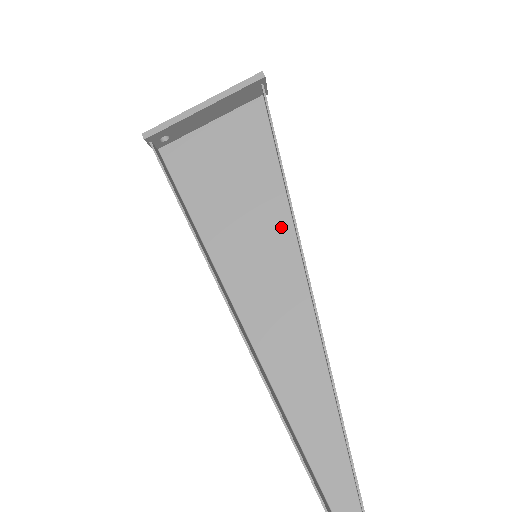
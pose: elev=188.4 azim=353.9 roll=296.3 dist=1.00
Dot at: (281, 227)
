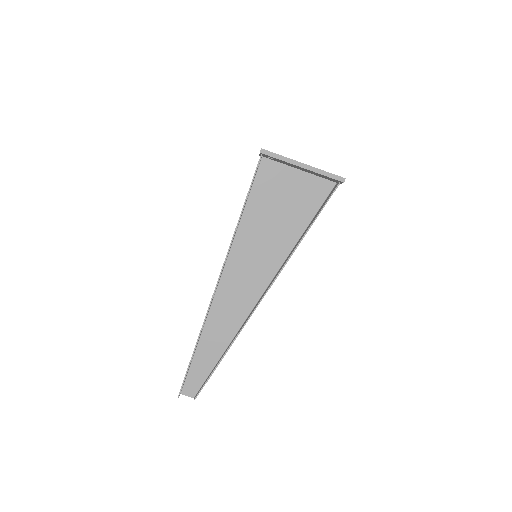
Dot at: (280, 254)
